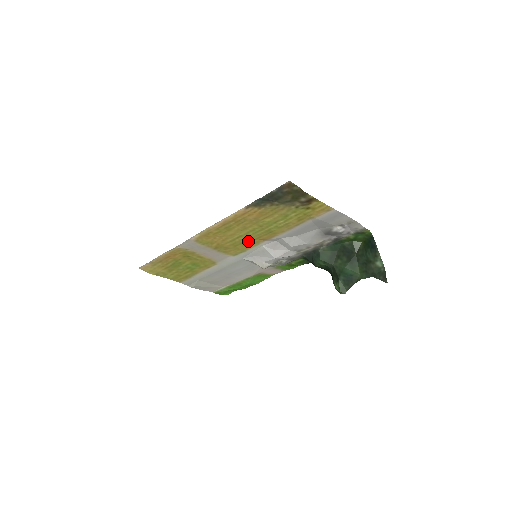
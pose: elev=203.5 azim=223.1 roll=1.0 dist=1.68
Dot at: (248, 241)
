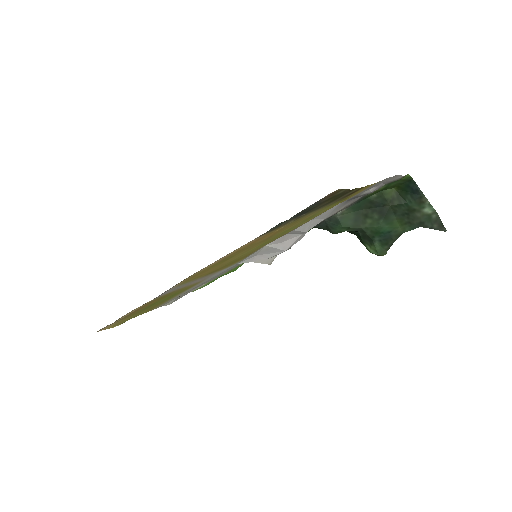
Dot at: (250, 253)
